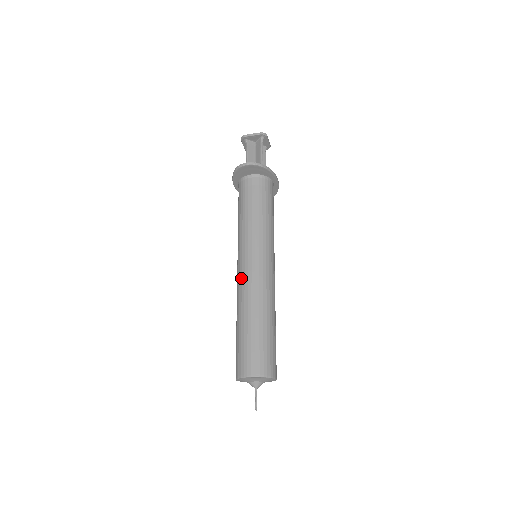
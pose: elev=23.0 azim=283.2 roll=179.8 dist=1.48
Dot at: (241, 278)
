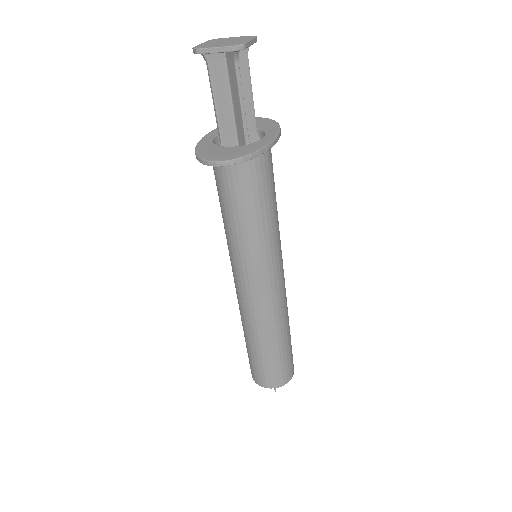
Dot at: (240, 298)
